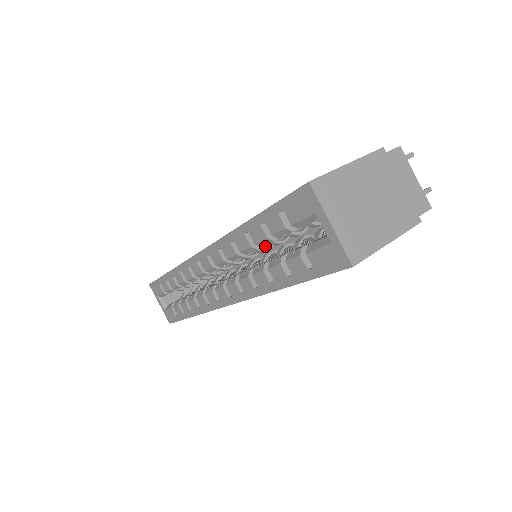
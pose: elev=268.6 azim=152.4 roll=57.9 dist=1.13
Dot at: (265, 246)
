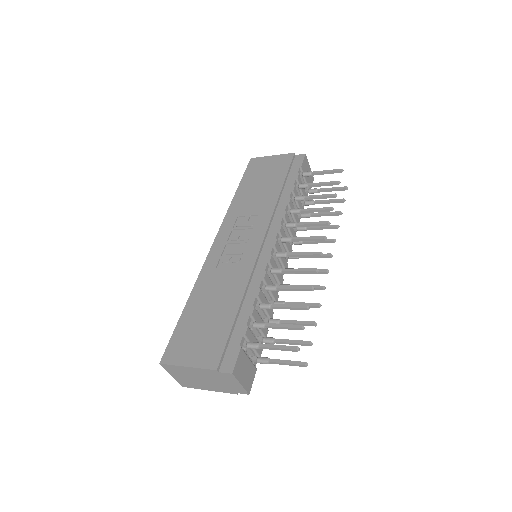
Dot at: occluded
